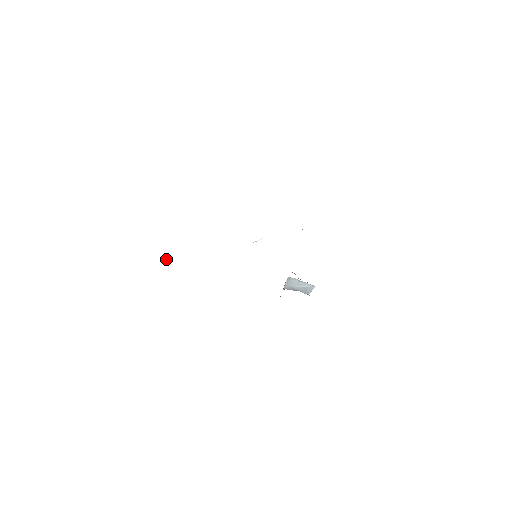
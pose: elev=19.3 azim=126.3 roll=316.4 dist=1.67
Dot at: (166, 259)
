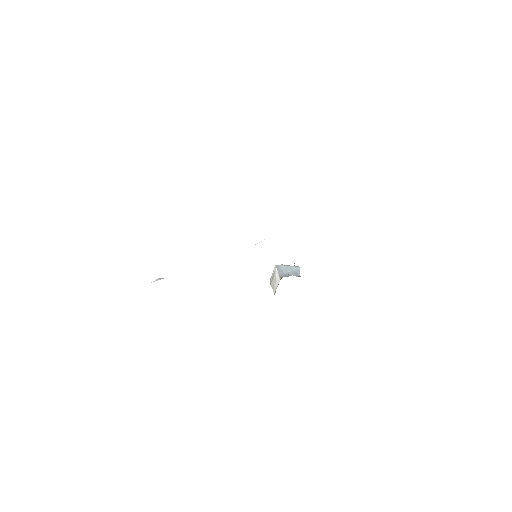
Dot at: (154, 281)
